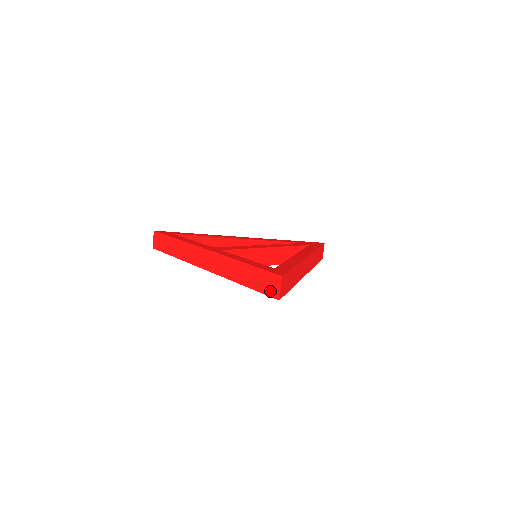
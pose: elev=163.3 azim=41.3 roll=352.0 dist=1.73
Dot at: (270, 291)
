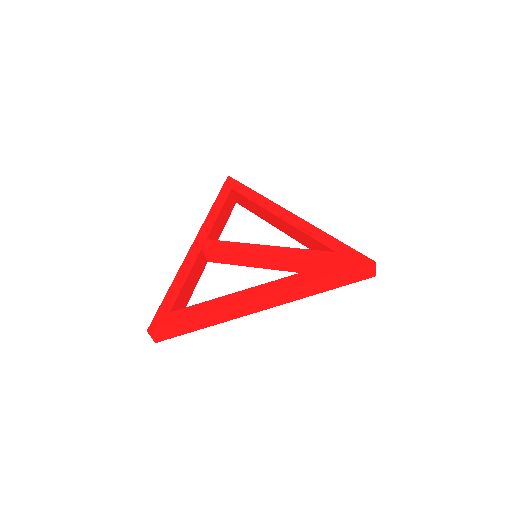
Dot at: occluded
